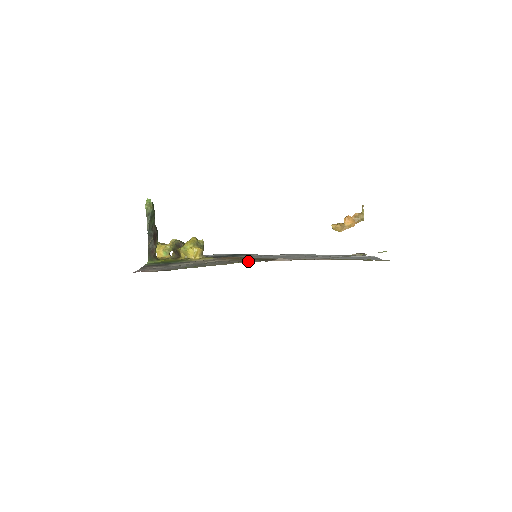
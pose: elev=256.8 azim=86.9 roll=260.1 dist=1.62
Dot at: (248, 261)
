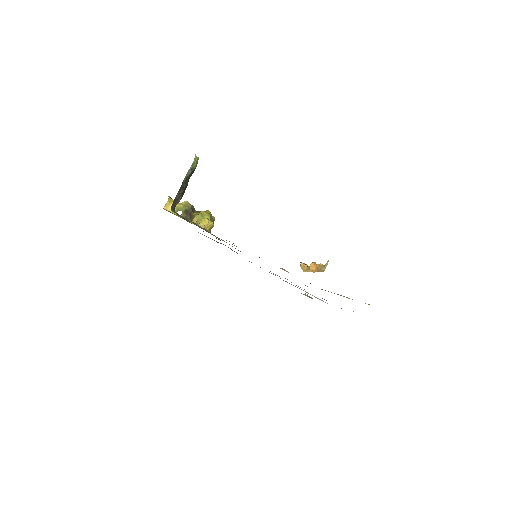
Dot at: occluded
